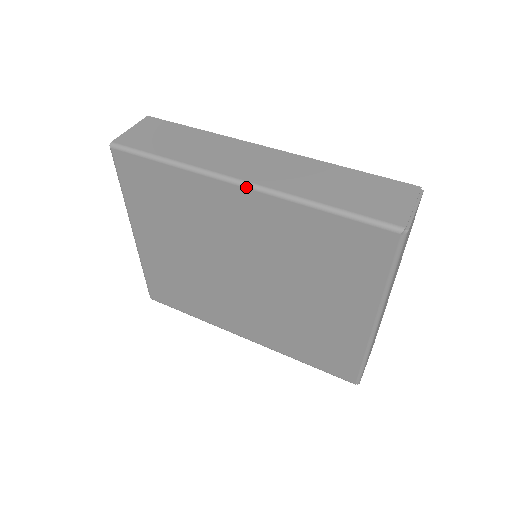
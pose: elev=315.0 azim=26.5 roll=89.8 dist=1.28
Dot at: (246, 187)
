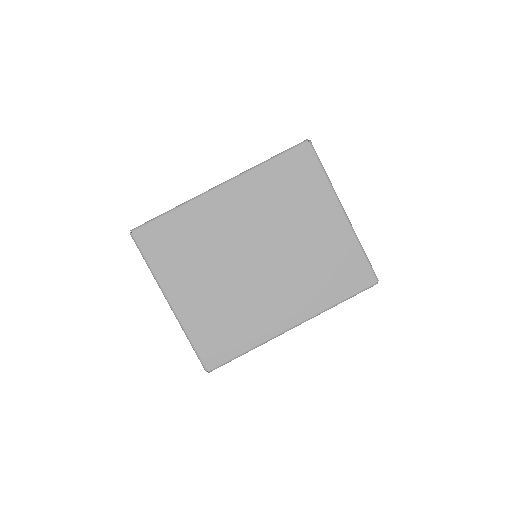
Dot at: (225, 184)
